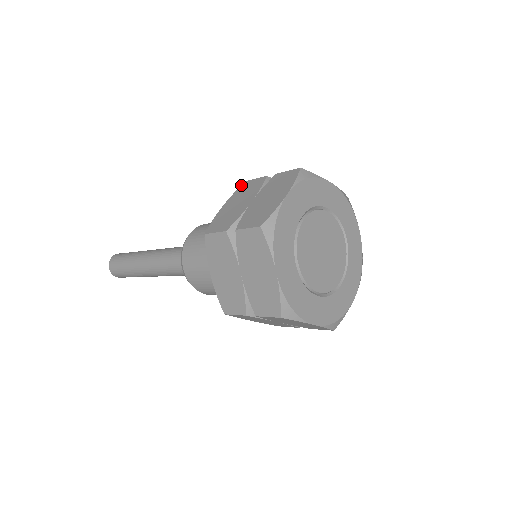
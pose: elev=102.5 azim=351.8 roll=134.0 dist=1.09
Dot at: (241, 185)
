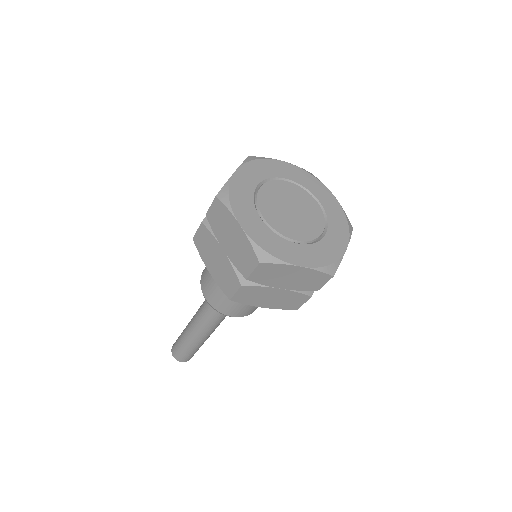
Dot at: occluded
